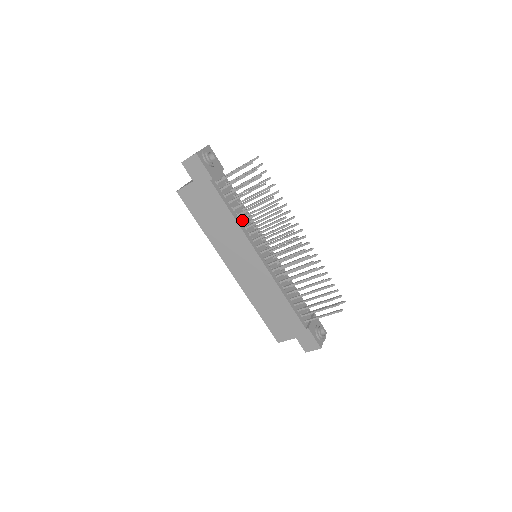
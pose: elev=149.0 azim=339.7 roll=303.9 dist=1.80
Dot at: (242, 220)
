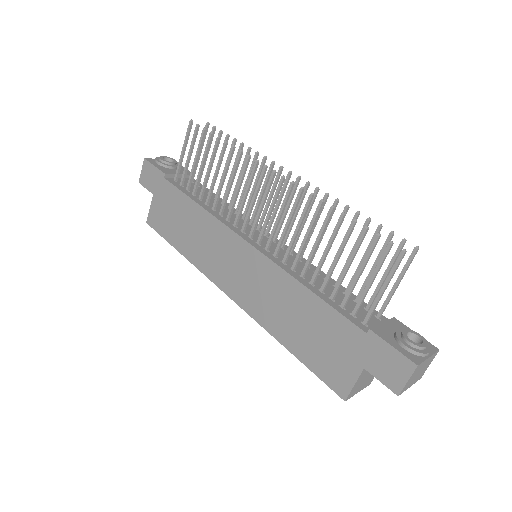
Dot at: occluded
